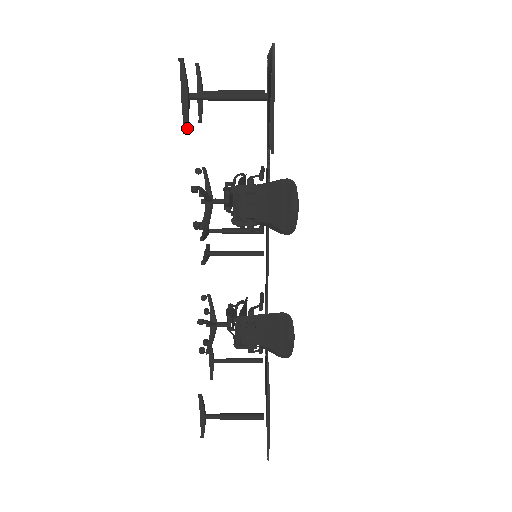
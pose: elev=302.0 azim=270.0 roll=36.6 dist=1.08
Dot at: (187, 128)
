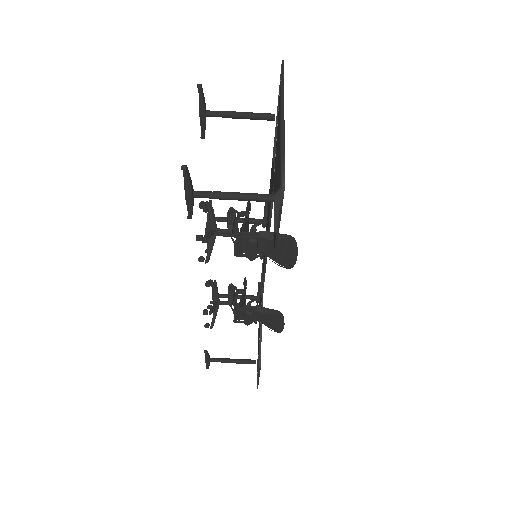
Dot at: occluded
